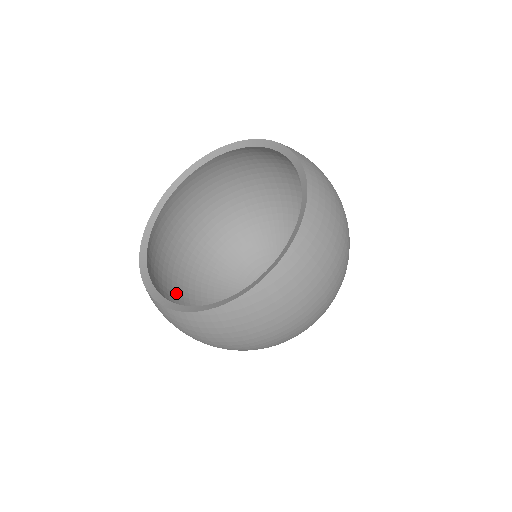
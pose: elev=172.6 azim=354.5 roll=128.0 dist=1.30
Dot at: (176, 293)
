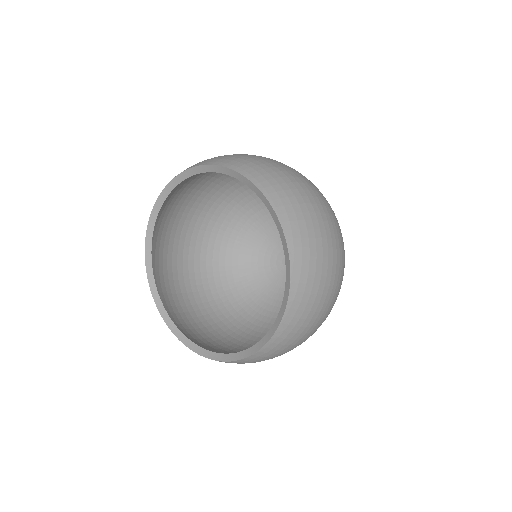
Dot at: (223, 332)
